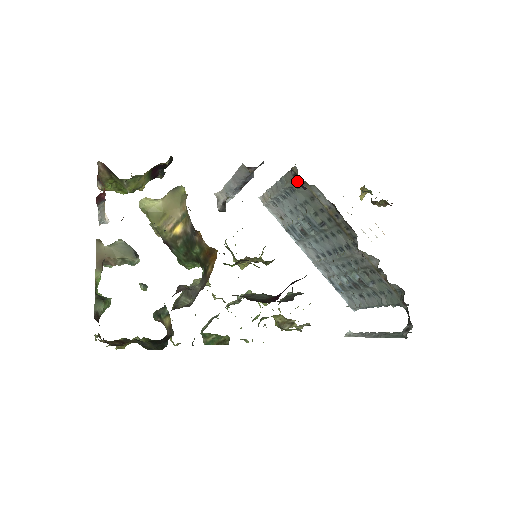
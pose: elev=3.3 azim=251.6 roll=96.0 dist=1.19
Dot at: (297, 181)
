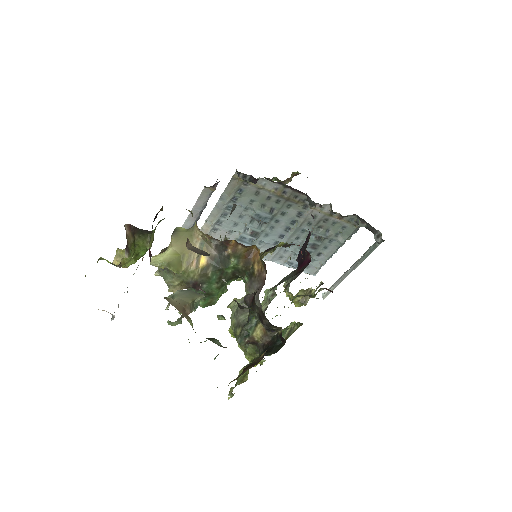
Dot at: (247, 180)
